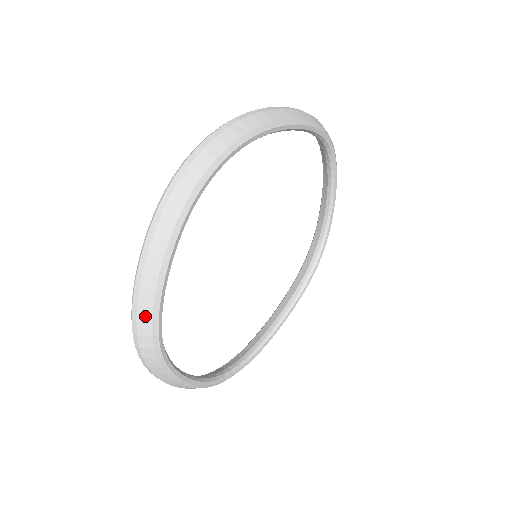
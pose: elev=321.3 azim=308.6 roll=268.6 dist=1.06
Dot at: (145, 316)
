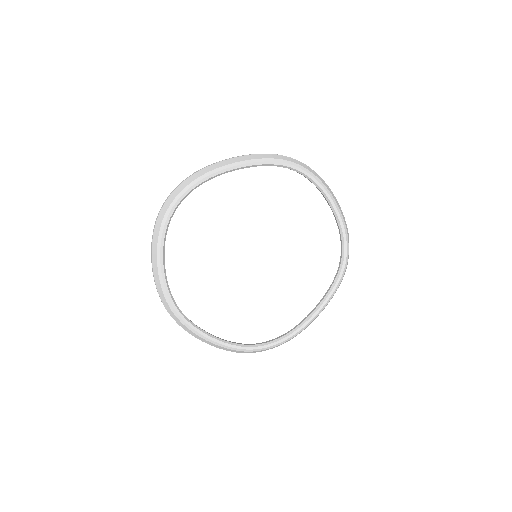
Dot at: (160, 289)
